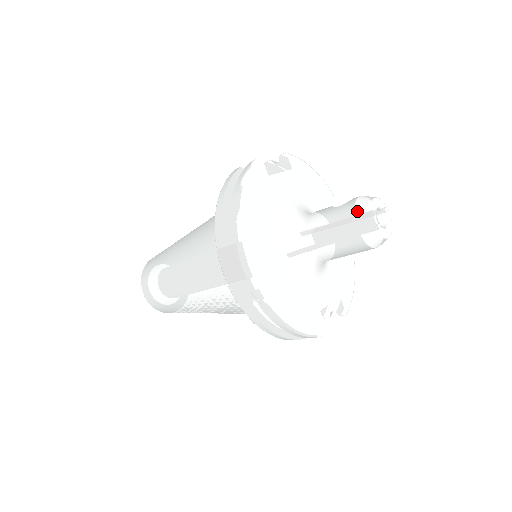
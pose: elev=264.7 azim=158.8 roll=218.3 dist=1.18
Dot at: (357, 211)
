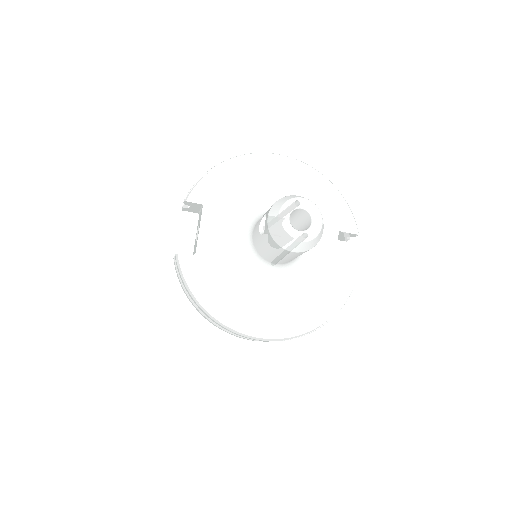
Dot at: (278, 242)
